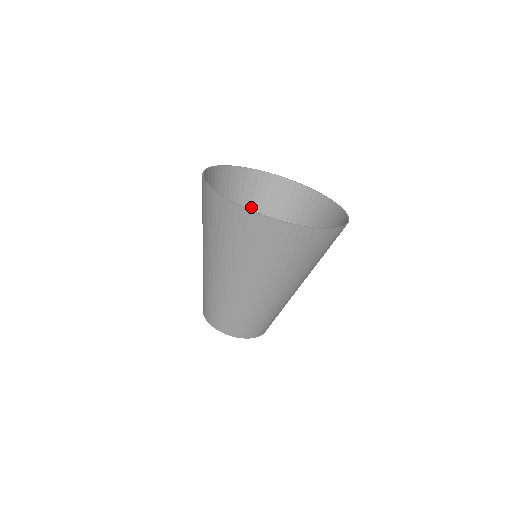
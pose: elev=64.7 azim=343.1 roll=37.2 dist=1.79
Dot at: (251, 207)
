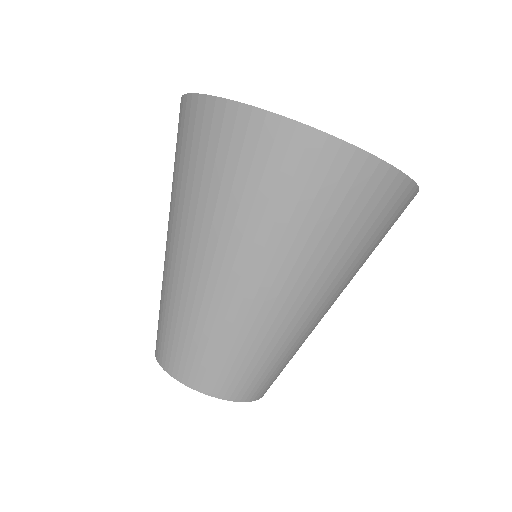
Dot at: occluded
